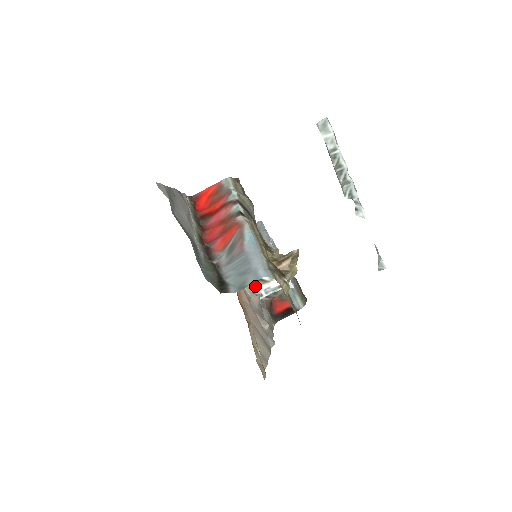
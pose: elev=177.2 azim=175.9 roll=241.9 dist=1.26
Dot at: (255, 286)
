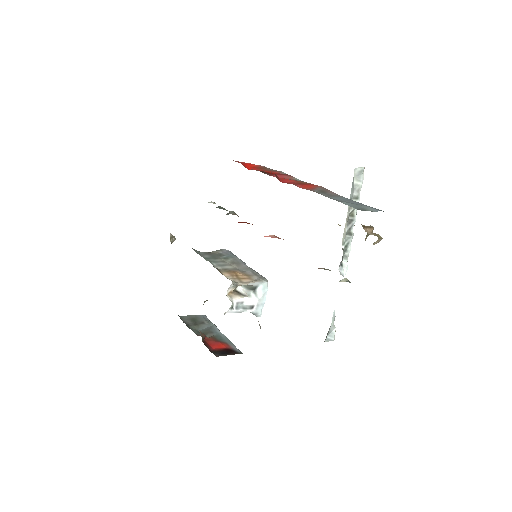
Dot at: (230, 294)
